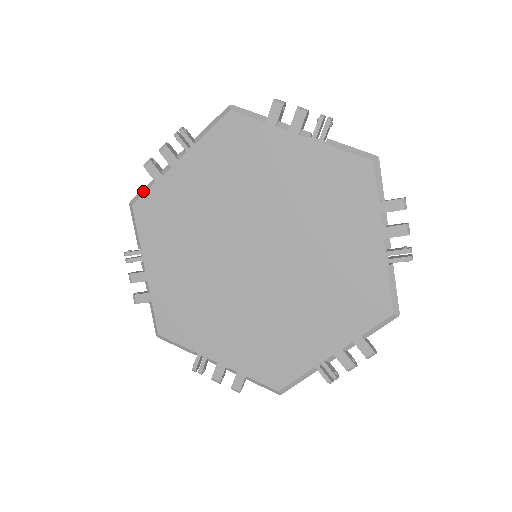
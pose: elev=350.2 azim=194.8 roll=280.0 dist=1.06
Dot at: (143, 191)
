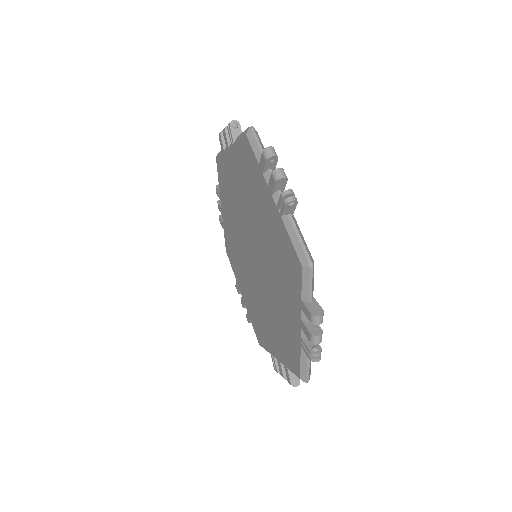
Dot at: (220, 152)
